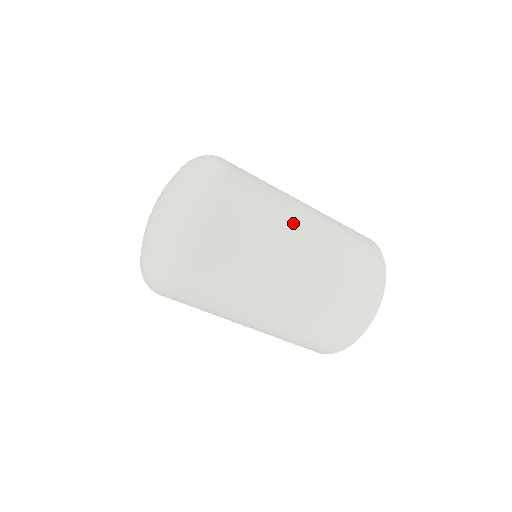
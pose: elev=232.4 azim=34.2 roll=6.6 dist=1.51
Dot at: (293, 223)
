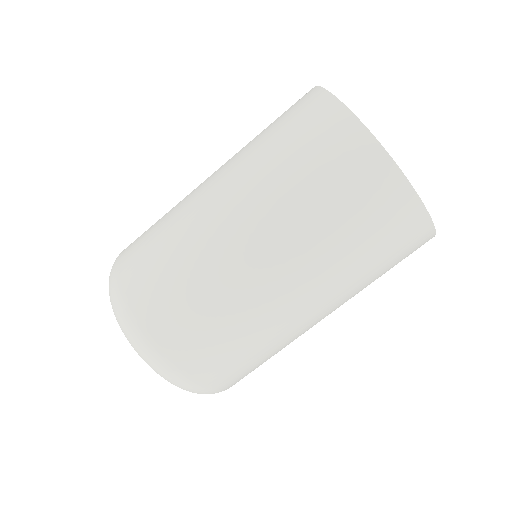
Dot at: (241, 286)
